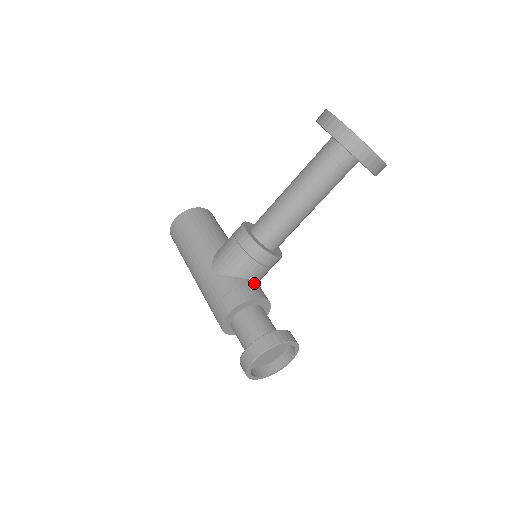
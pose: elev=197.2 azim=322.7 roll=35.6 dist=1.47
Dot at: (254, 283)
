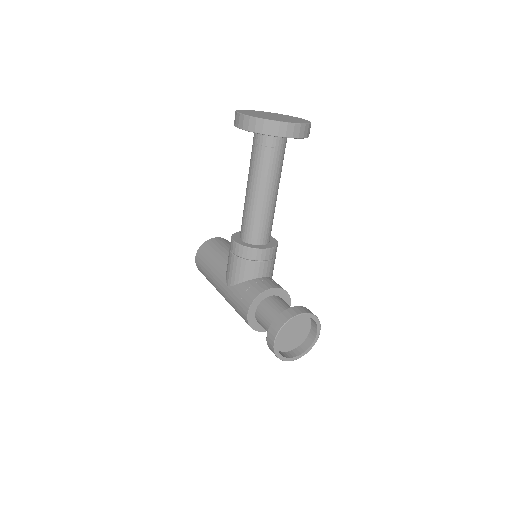
Dot at: (262, 279)
